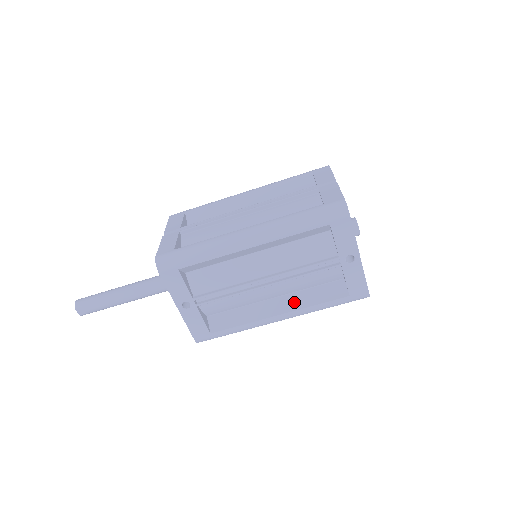
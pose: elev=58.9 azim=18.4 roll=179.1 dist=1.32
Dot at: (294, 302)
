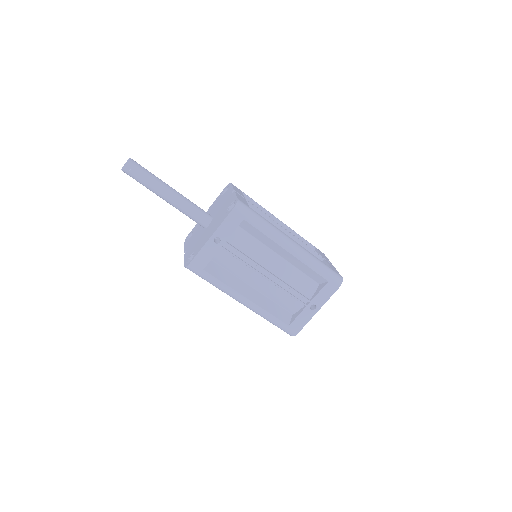
Dot at: (261, 301)
